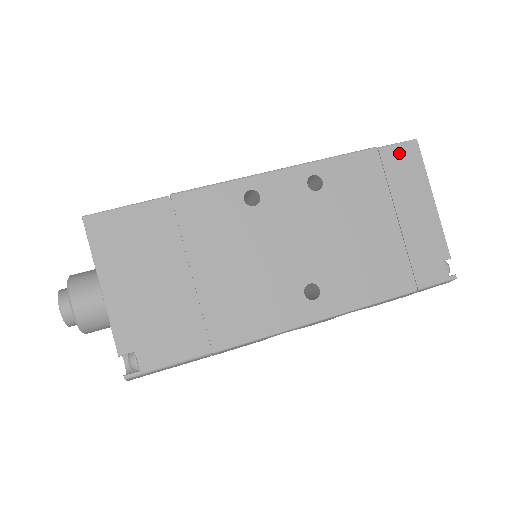
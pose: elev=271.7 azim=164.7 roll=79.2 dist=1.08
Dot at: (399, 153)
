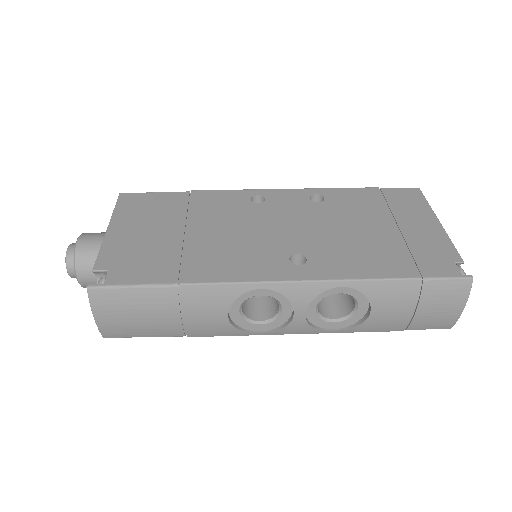
Dot at: (401, 193)
